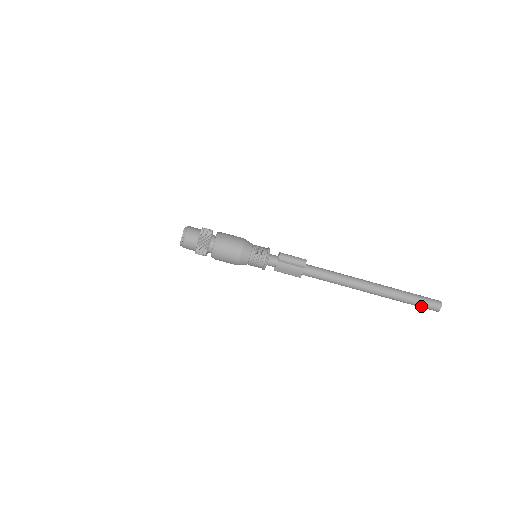
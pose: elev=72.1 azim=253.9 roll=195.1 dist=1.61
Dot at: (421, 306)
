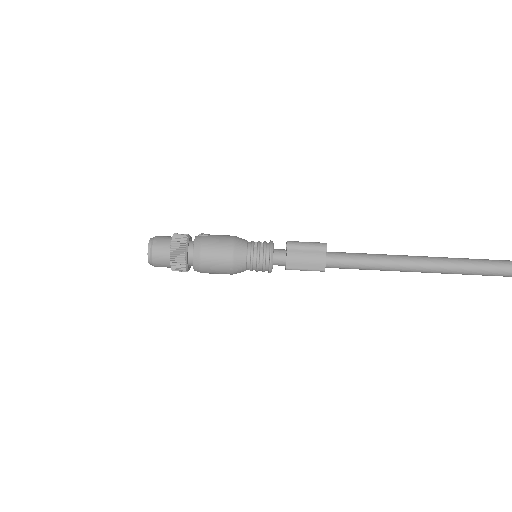
Dot at: (507, 272)
